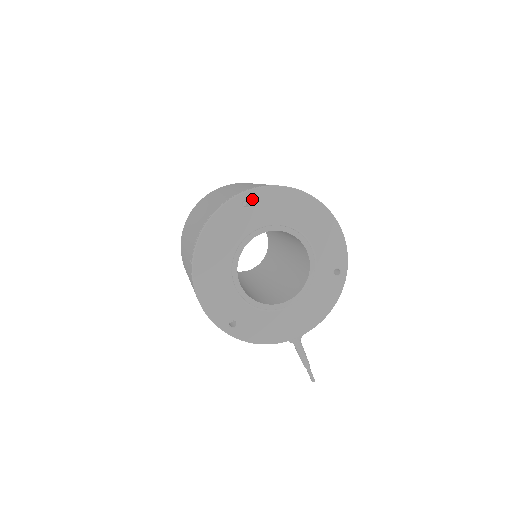
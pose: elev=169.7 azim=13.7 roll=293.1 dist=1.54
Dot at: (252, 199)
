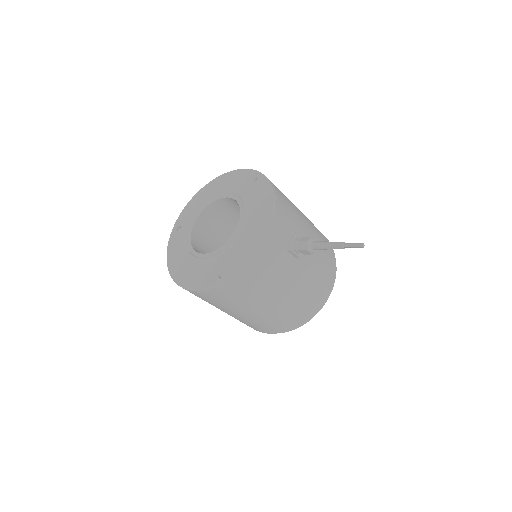
Dot at: (179, 224)
